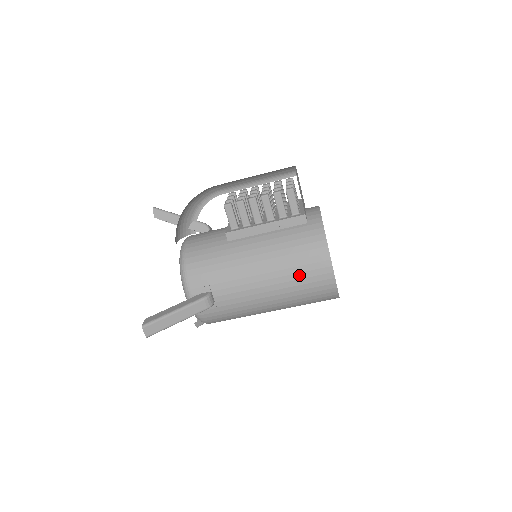
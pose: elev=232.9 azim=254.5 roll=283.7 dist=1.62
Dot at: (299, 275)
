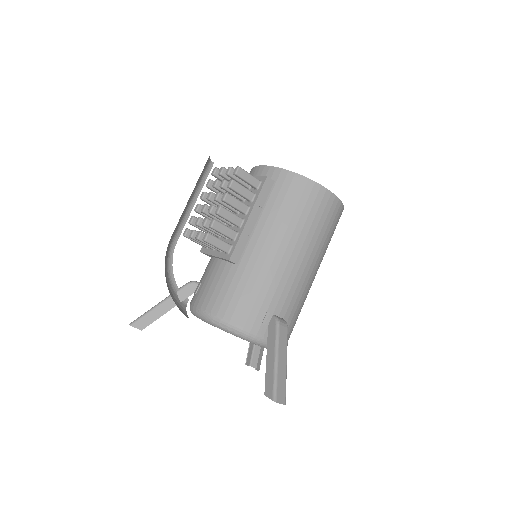
Dot at: (314, 223)
